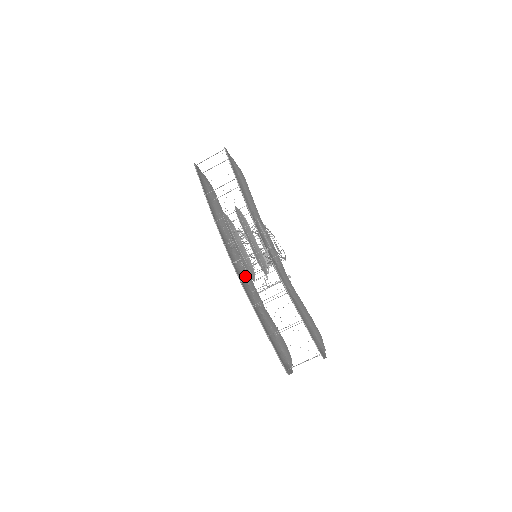
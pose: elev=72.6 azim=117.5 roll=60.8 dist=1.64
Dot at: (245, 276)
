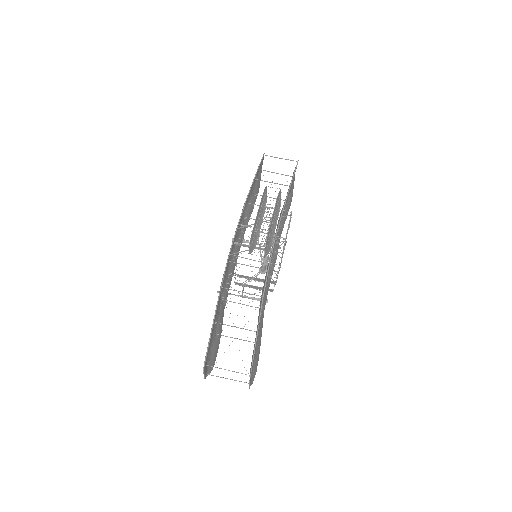
Dot at: (231, 267)
